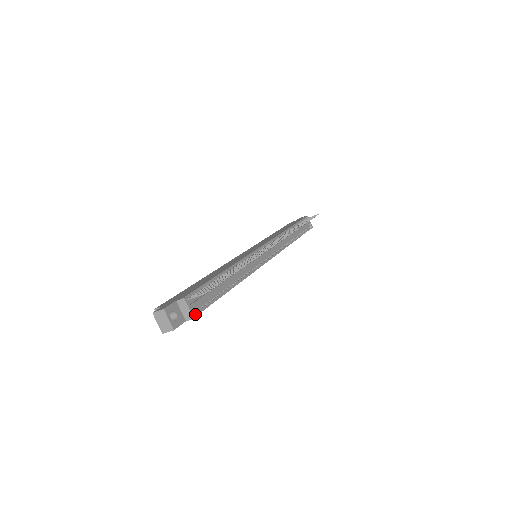
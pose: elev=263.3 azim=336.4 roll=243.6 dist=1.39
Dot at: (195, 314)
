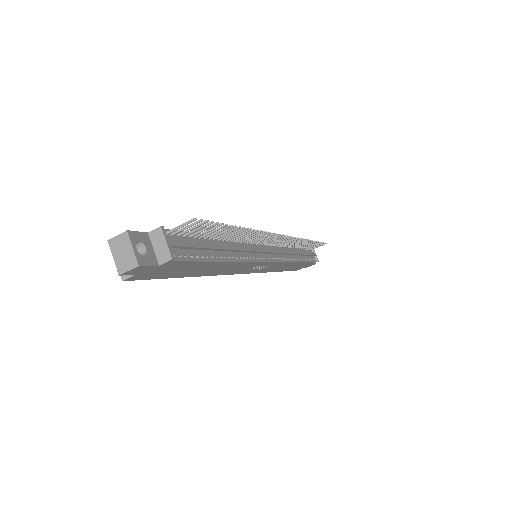
Dot at: (174, 258)
